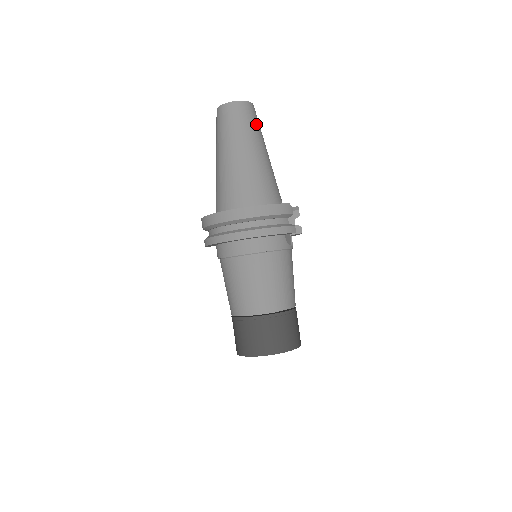
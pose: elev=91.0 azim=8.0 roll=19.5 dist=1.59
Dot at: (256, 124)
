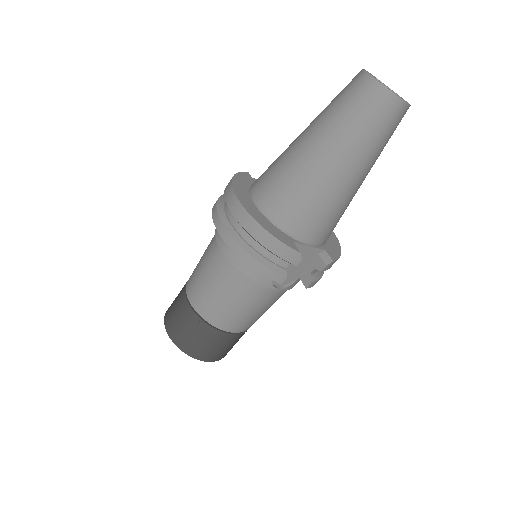
Dot at: (376, 131)
